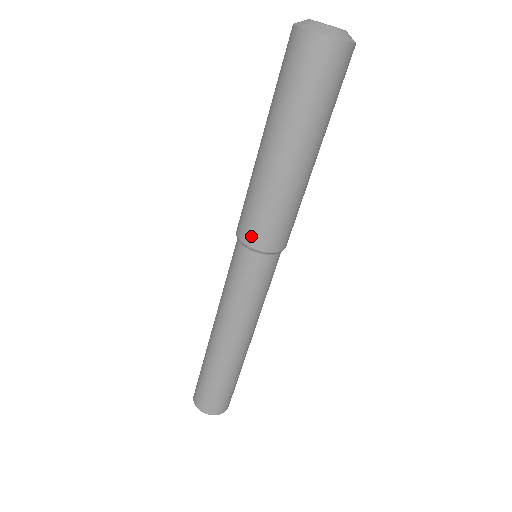
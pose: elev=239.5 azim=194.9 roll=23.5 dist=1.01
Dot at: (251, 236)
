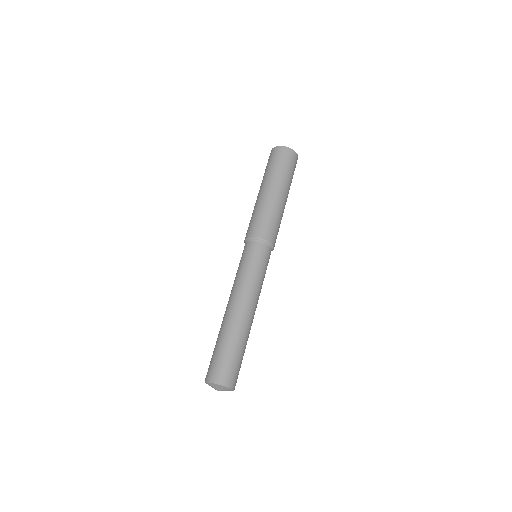
Dot at: (255, 231)
